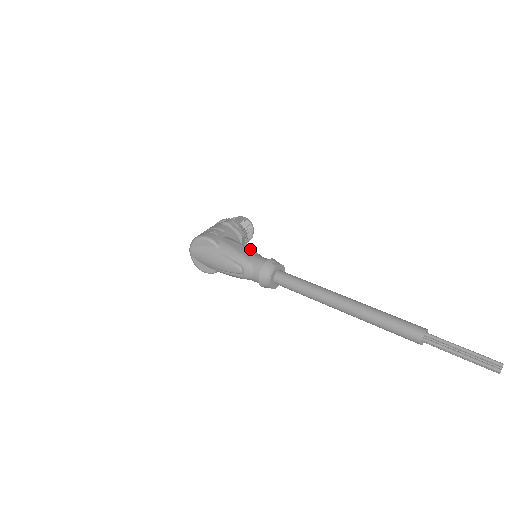
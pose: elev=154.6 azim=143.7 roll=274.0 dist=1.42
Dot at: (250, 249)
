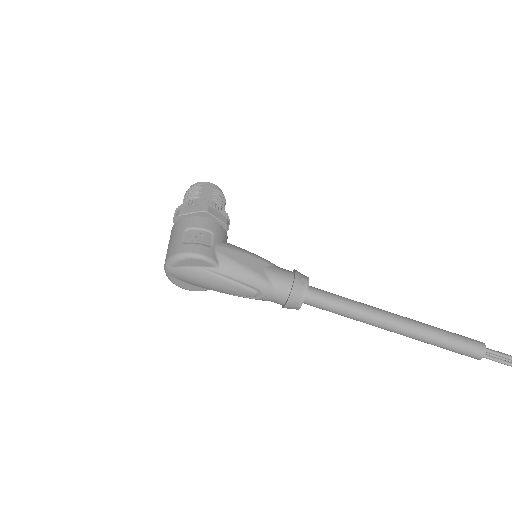
Dot at: (260, 259)
